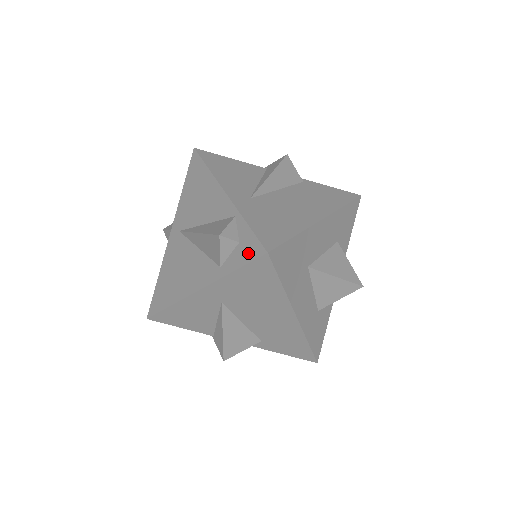
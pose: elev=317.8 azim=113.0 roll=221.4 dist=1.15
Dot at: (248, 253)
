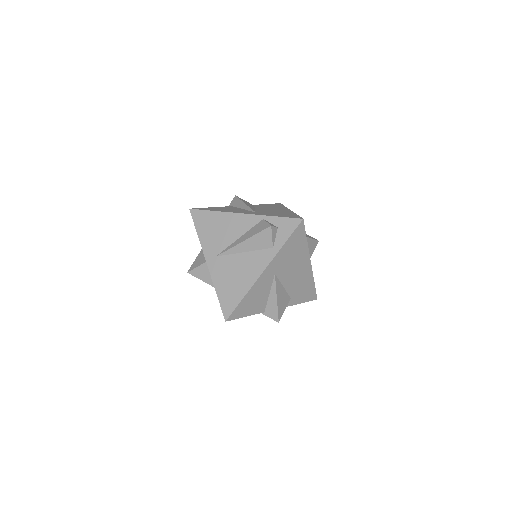
Dot at: (289, 228)
